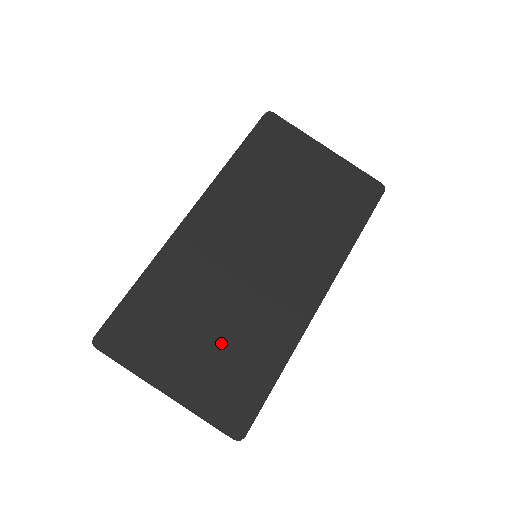
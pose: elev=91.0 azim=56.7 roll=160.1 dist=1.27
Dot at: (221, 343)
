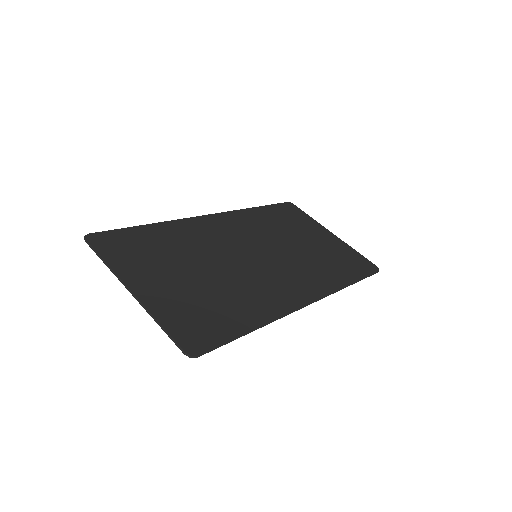
Dot at: (203, 285)
